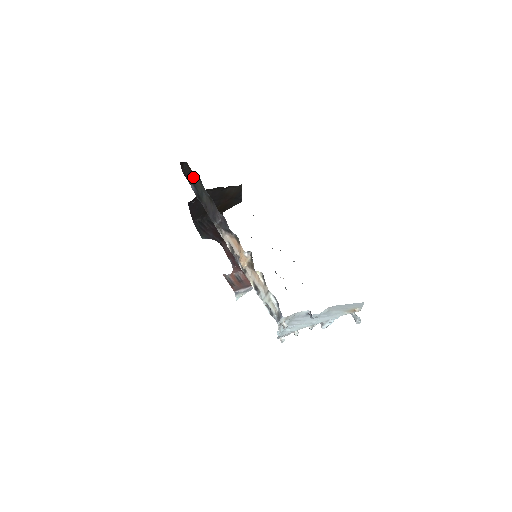
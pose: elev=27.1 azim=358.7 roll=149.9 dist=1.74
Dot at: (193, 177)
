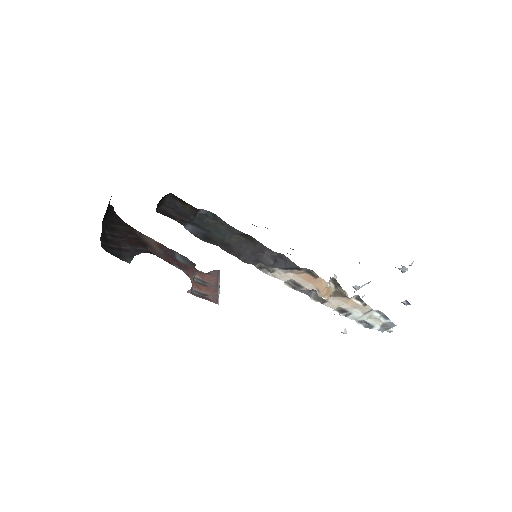
Dot at: (195, 214)
